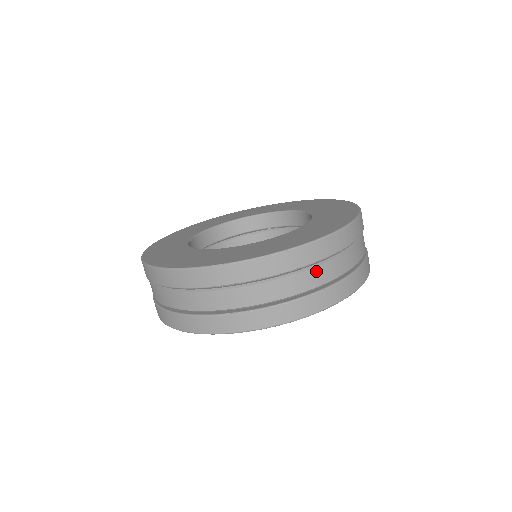
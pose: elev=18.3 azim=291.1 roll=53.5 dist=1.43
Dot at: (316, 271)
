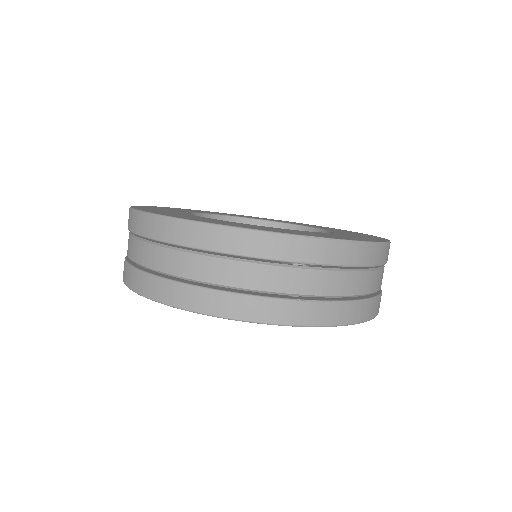
Dot at: (379, 274)
